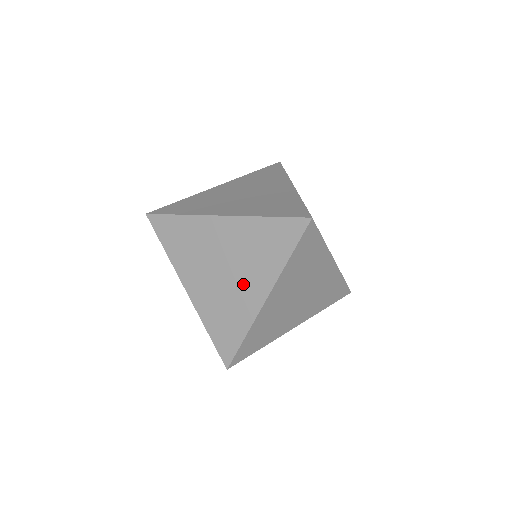
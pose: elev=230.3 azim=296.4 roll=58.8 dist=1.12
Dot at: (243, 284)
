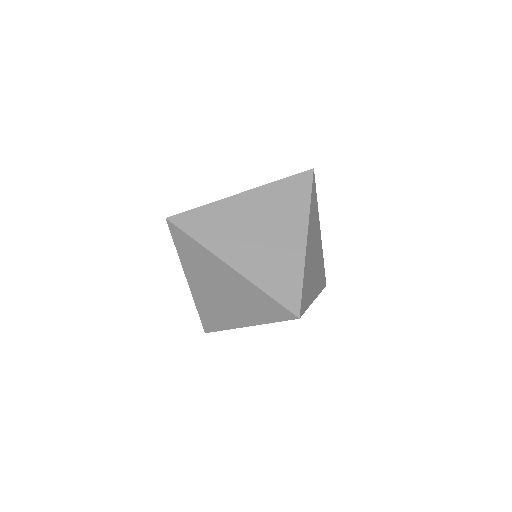
Dot at: (232, 309)
